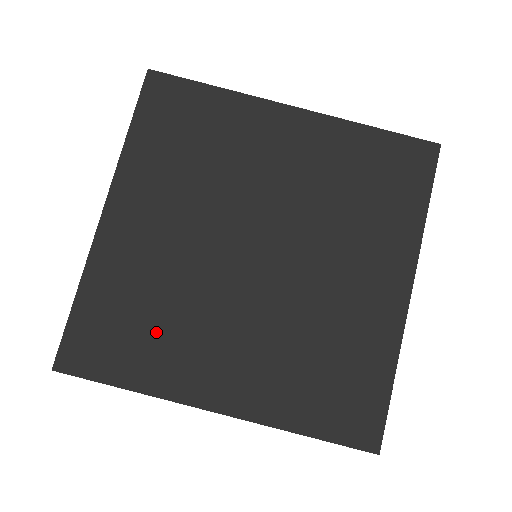
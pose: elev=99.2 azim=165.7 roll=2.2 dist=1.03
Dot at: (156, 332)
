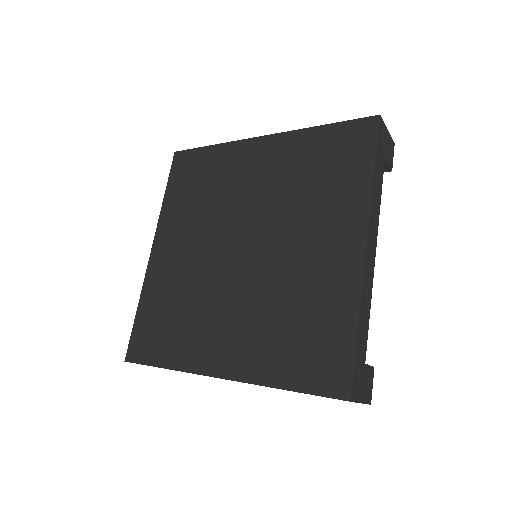
Dot at: (181, 323)
